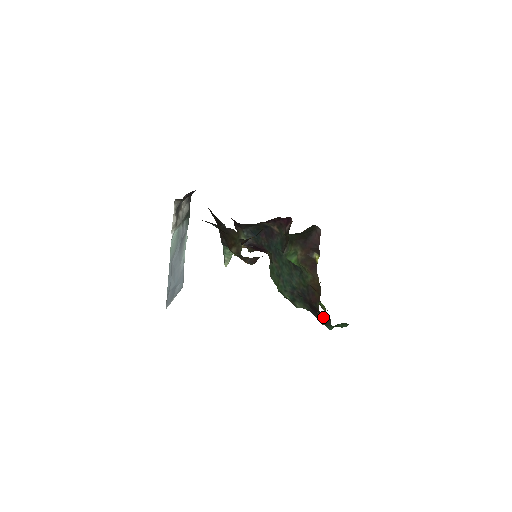
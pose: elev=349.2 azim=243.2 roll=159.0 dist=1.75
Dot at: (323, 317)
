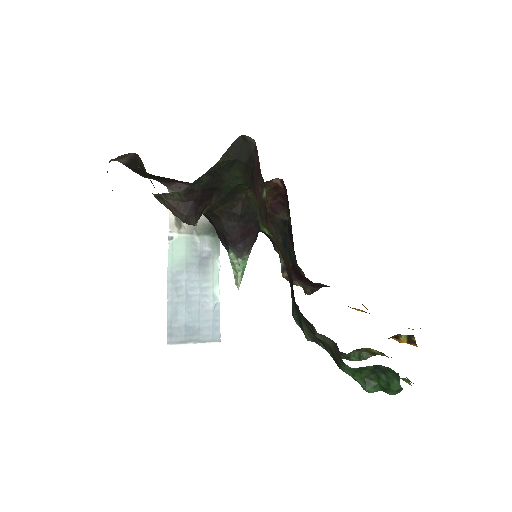
Dot at: (316, 333)
